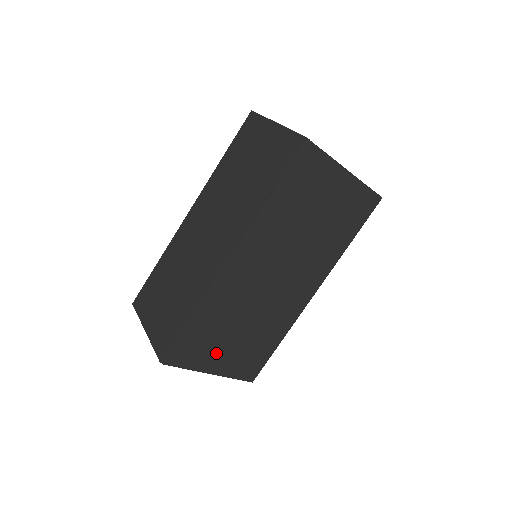
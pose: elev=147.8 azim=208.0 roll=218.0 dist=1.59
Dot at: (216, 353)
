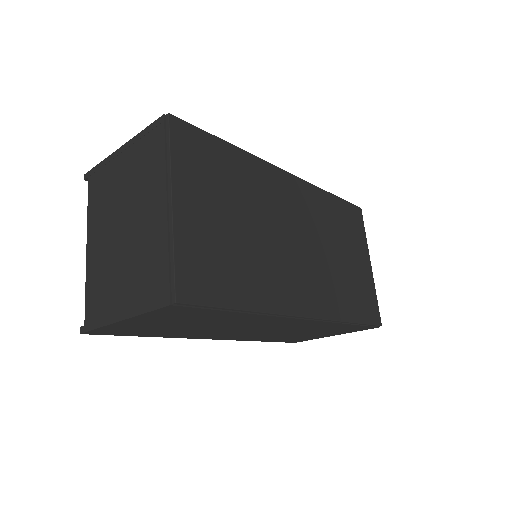
Dot at: (203, 196)
